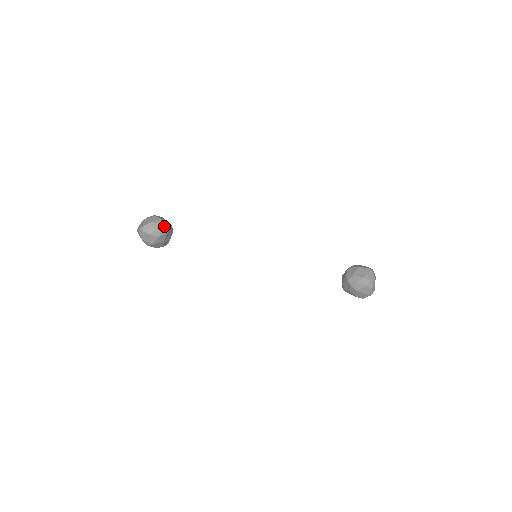
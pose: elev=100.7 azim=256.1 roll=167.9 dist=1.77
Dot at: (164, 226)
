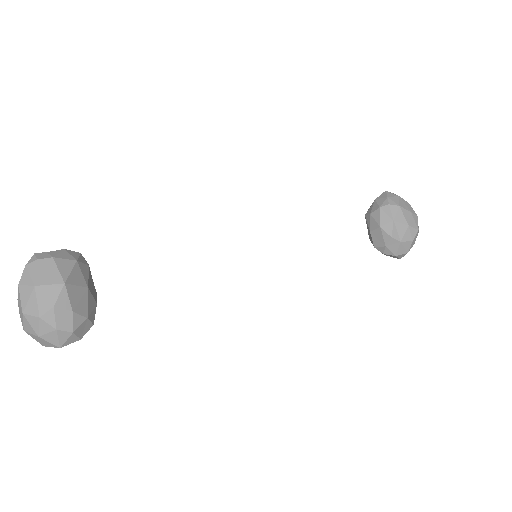
Dot at: occluded
